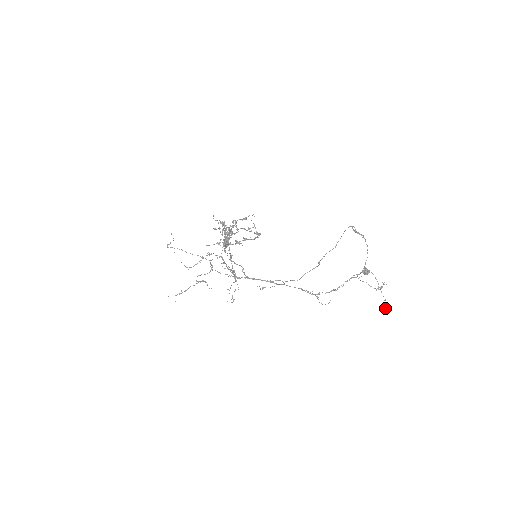
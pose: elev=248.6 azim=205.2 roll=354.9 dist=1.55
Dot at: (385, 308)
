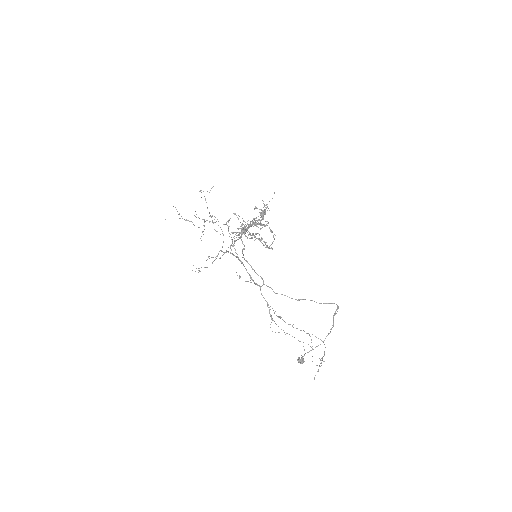
Dot at: occluded
